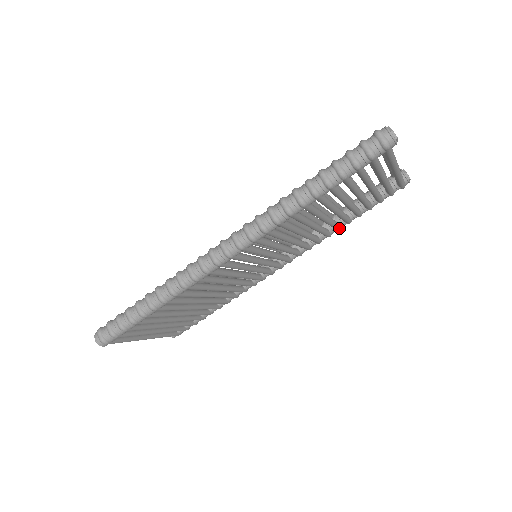
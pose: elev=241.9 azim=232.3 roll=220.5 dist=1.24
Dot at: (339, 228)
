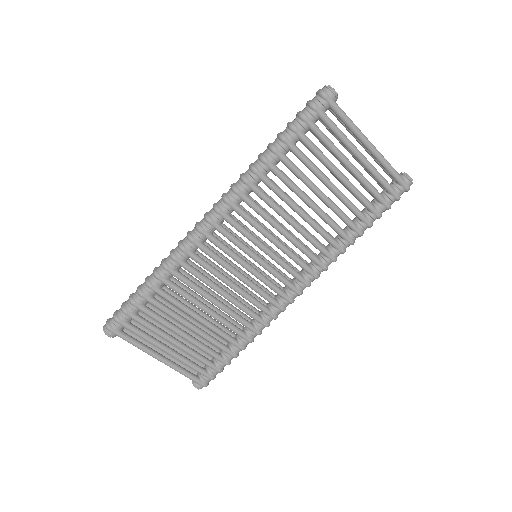
Dot at: (348, 238)
